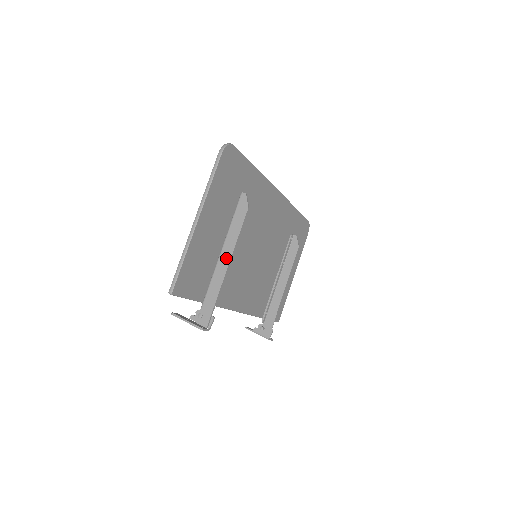
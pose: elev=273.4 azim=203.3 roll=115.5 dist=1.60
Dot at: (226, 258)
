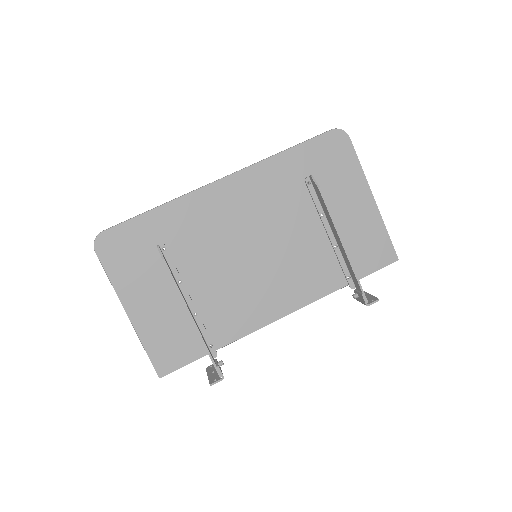
Dot at: (188, 312)
